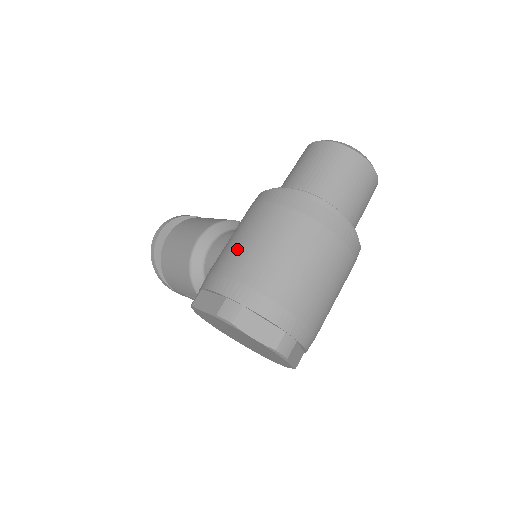
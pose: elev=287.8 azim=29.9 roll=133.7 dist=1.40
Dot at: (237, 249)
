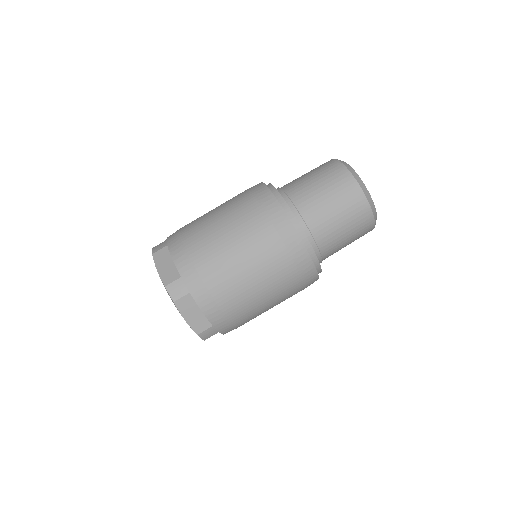
Dot at: occluded
